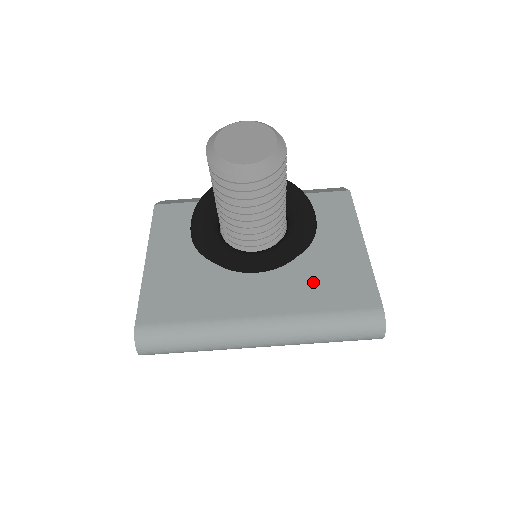
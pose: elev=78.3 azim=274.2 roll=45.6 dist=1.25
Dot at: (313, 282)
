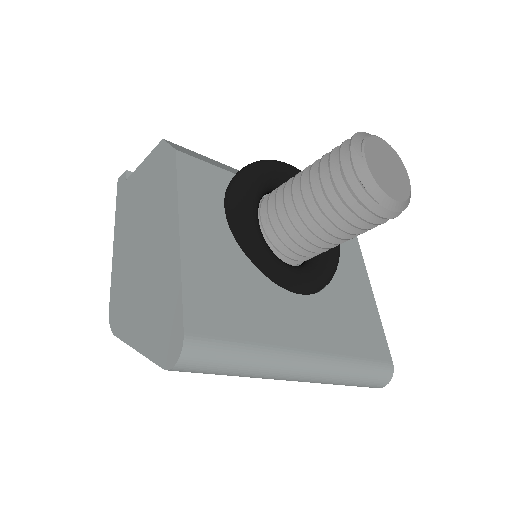
Dot at: (343, 320)
